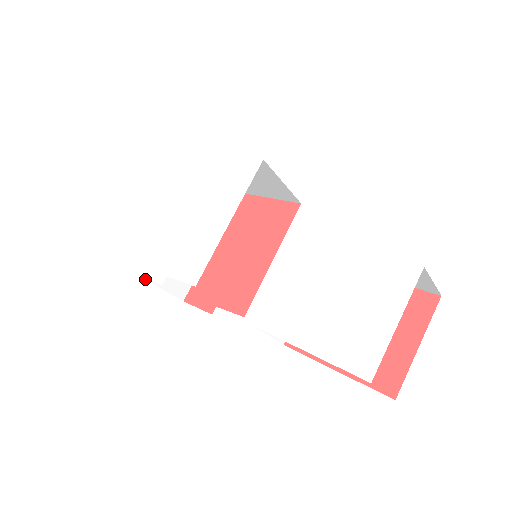
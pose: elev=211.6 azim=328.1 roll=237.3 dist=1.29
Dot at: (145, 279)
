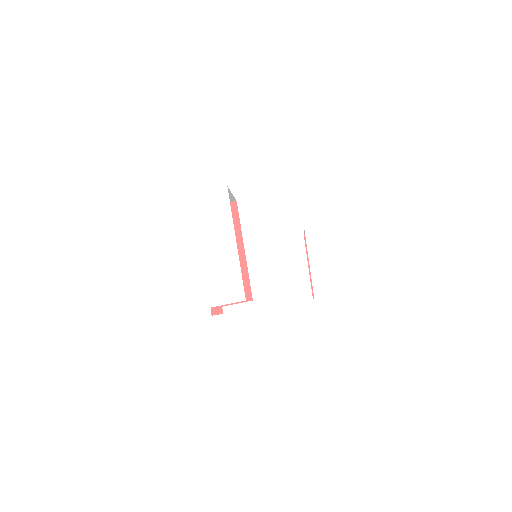
Dot at: occluded
